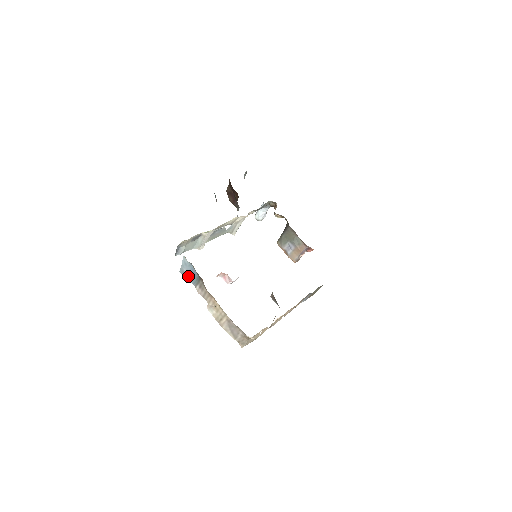
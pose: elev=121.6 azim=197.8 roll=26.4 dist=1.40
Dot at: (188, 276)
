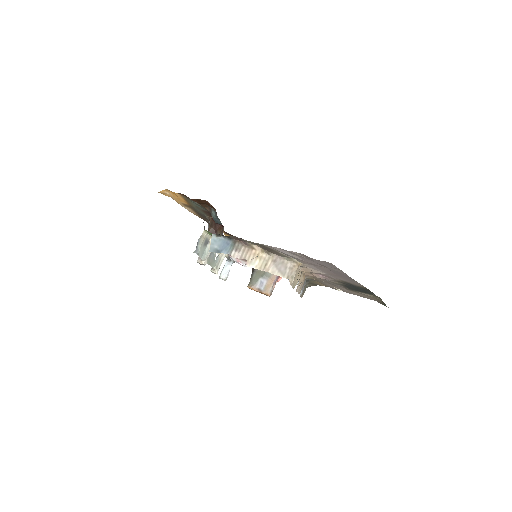
Dot at: (220, 249)
